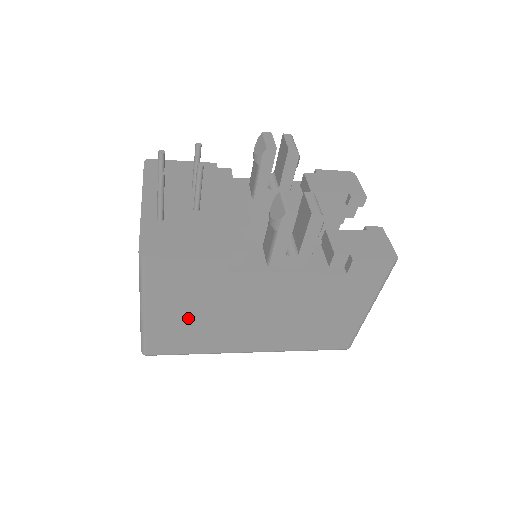
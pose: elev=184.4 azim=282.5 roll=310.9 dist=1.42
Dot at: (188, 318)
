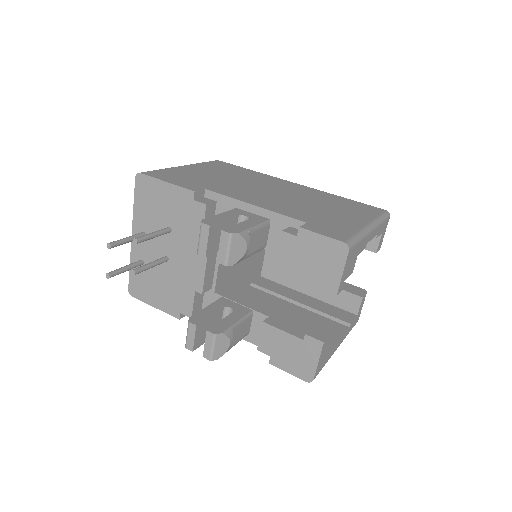
Dot at: occluded
